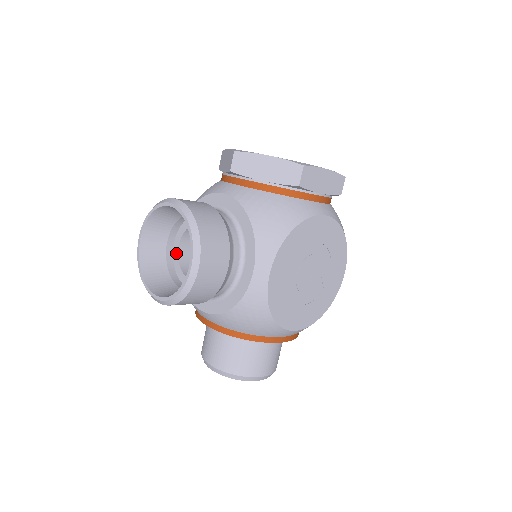
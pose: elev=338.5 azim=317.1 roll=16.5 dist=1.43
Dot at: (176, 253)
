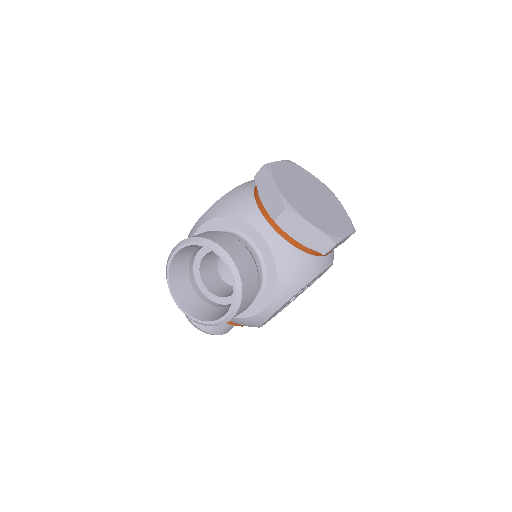
Dot at: (199, 259)
